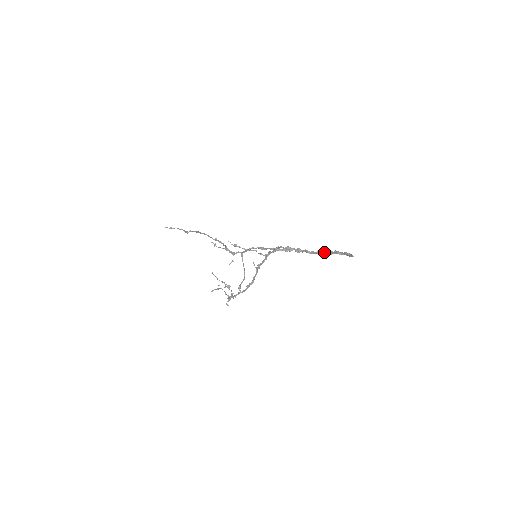
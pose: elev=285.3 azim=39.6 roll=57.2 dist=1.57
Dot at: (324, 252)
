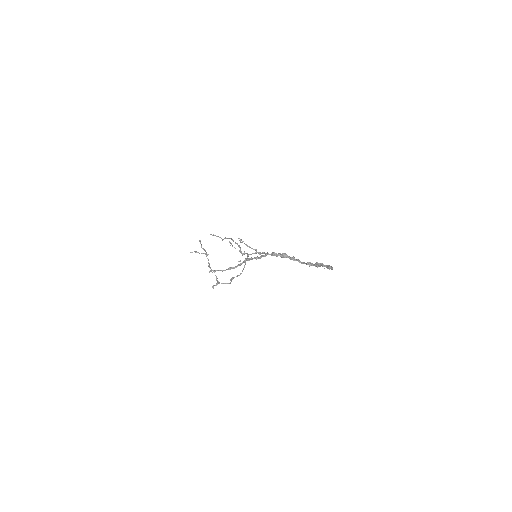
Dot at: (312, 263)
